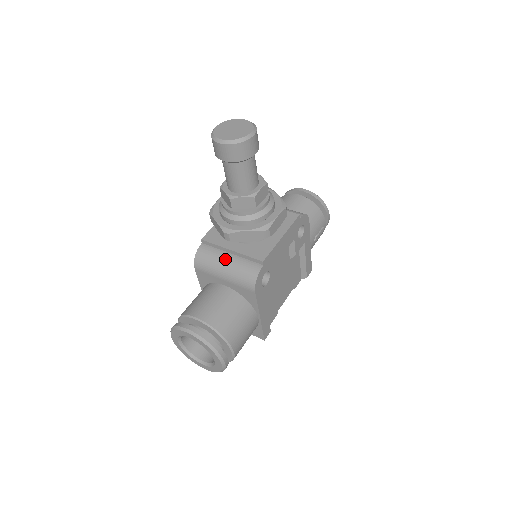
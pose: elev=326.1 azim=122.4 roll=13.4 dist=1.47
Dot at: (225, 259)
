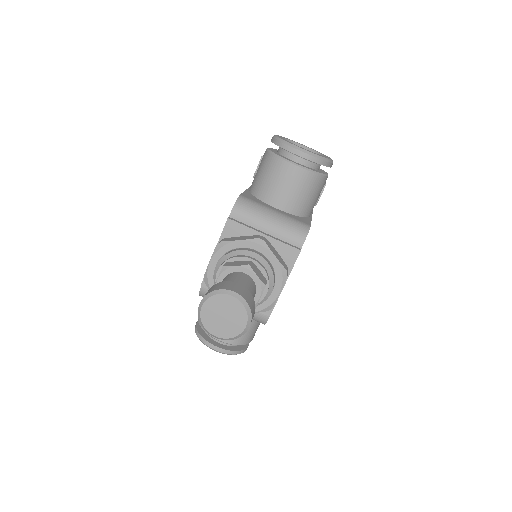
Dot at: occluded
